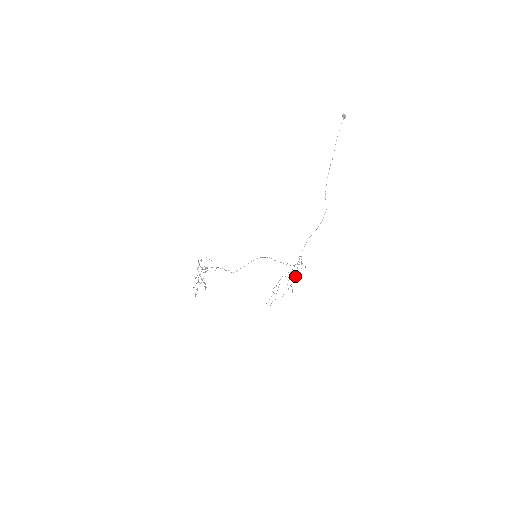
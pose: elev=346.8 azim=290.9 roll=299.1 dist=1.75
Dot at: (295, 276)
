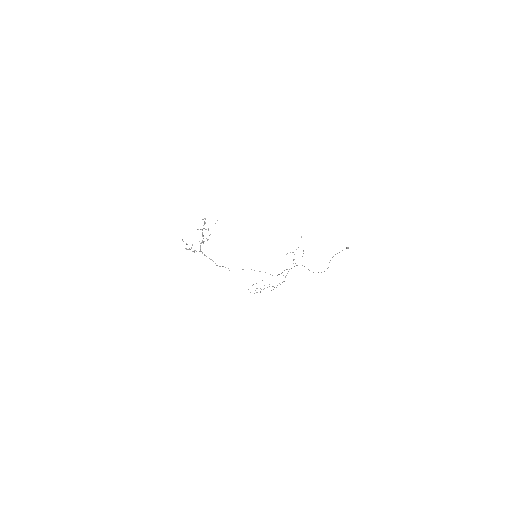
Dot at: occluded
